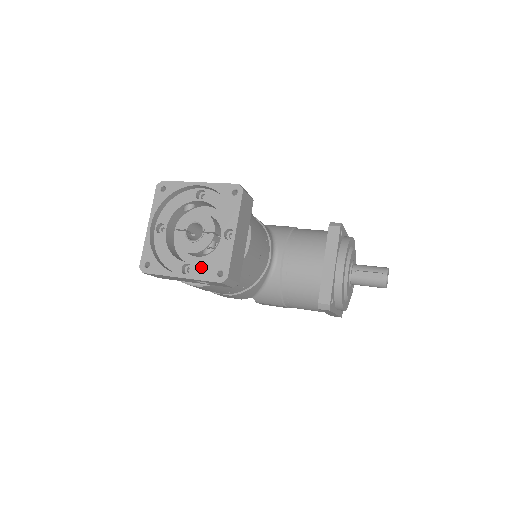
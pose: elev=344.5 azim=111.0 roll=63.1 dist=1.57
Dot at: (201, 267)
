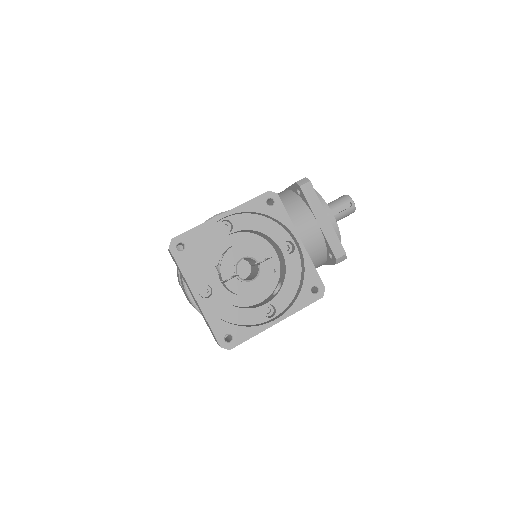
Dot at: (284, 298)
